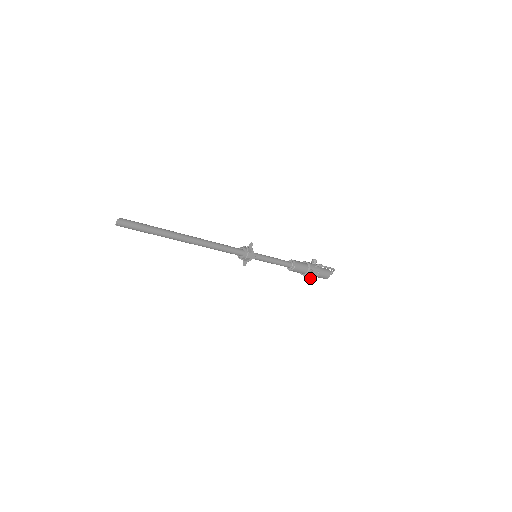
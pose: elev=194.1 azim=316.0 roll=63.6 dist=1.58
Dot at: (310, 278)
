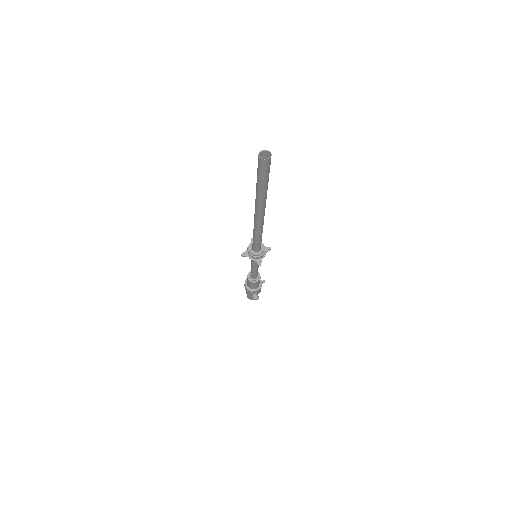
Dot at: (257, 294)
